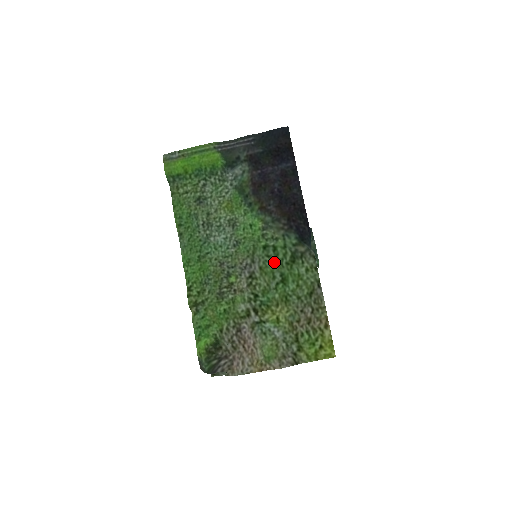
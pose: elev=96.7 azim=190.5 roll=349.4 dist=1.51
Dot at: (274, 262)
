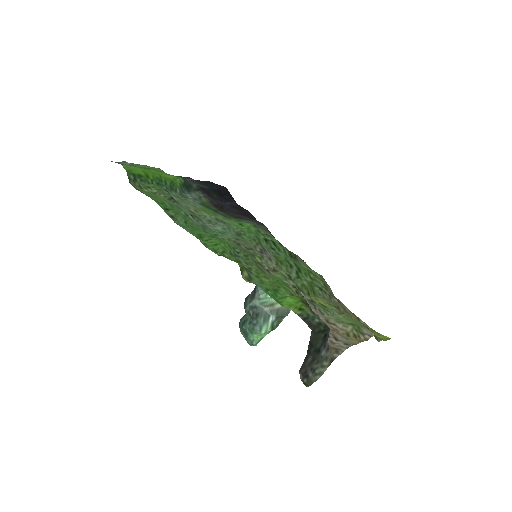
Dot at: (281, 254)
